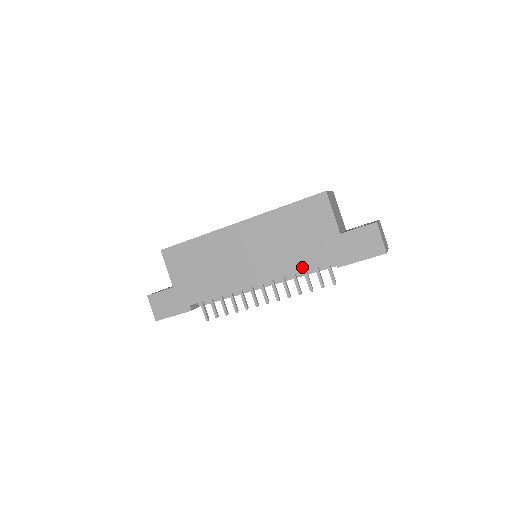
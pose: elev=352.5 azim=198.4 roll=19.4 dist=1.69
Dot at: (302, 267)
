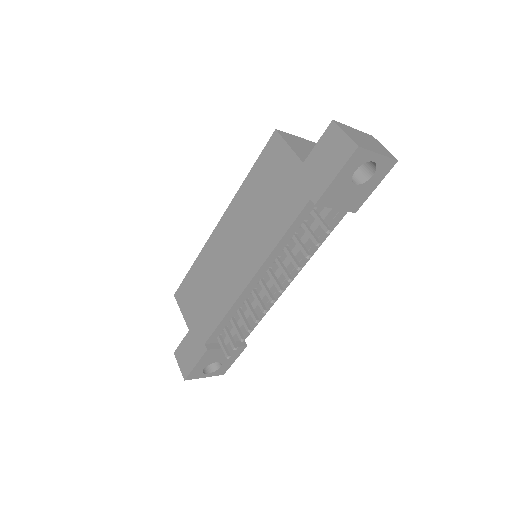
Dot at: (282, 230)
